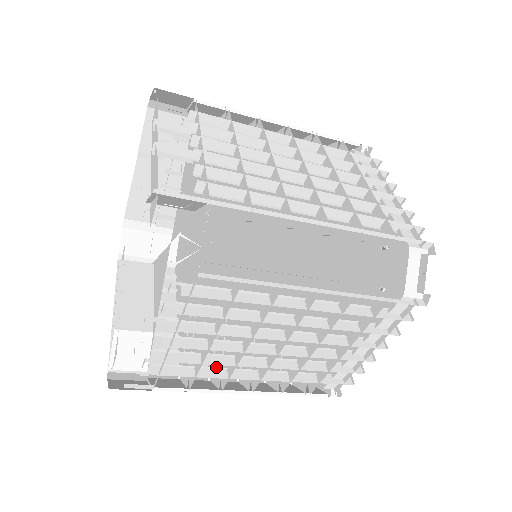
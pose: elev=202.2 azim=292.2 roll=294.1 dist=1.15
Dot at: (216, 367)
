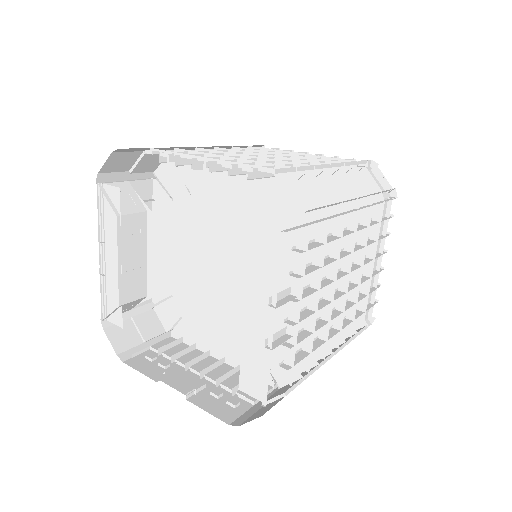
Dot at: occluded
